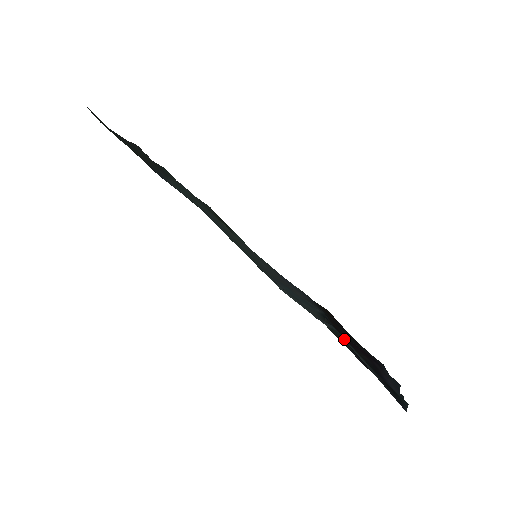
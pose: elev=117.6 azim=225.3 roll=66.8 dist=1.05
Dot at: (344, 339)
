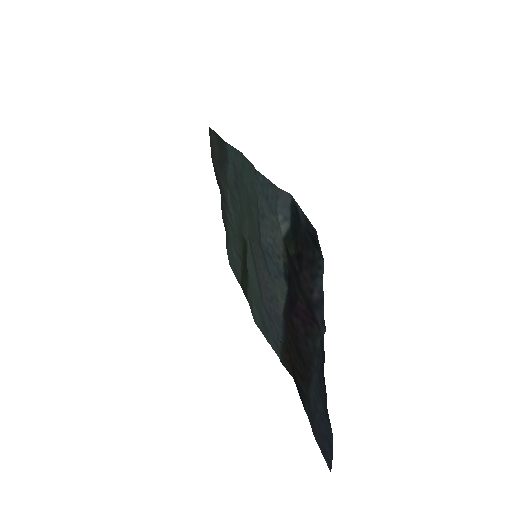
Dot at: (293, 199)
